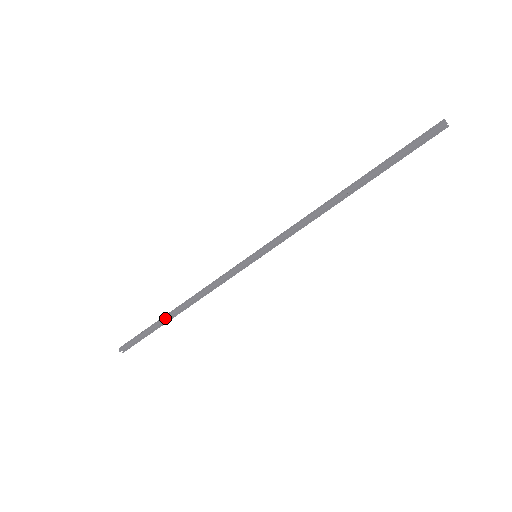
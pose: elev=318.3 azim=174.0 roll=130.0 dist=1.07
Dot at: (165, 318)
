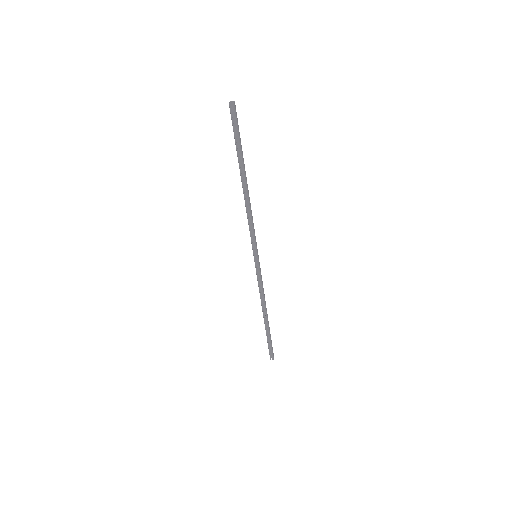
Dot at: occluded
